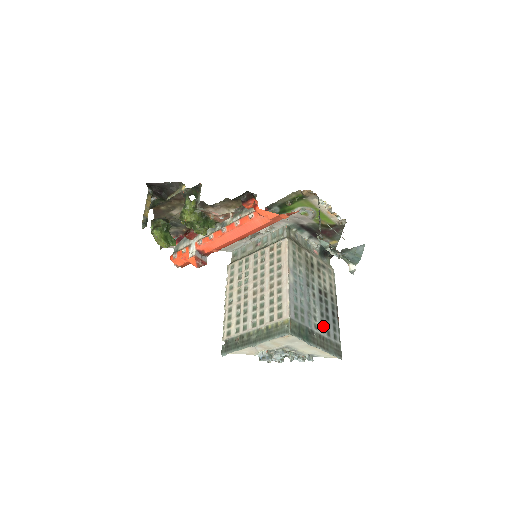
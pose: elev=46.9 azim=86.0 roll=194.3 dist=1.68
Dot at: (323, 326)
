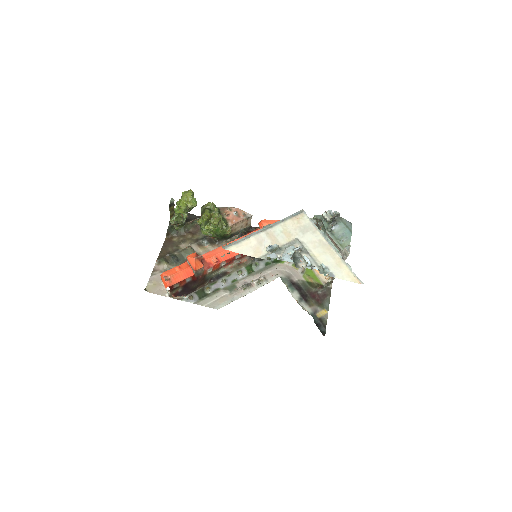
Dot at: occluded
